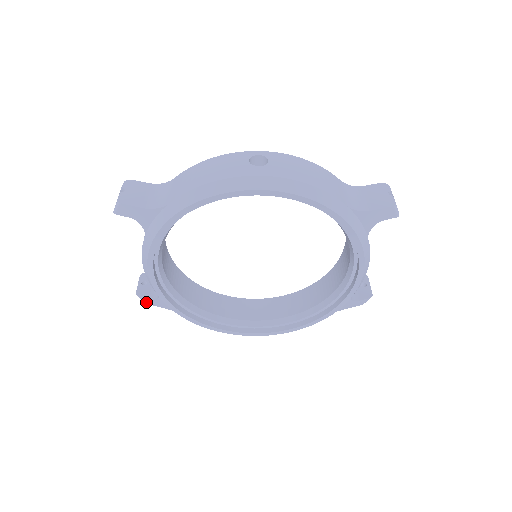
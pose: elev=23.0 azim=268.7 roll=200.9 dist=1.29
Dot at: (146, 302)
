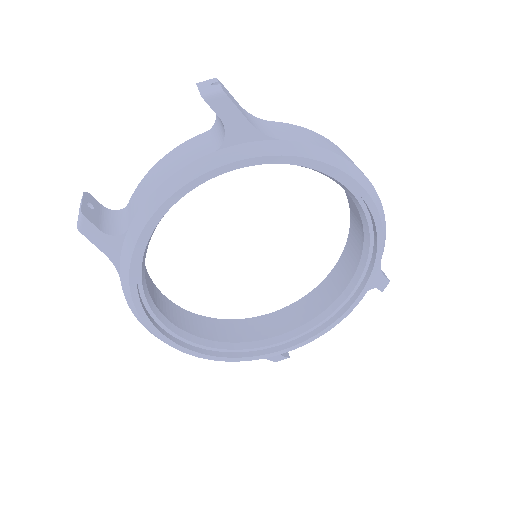
Dot at: (84, 230)
